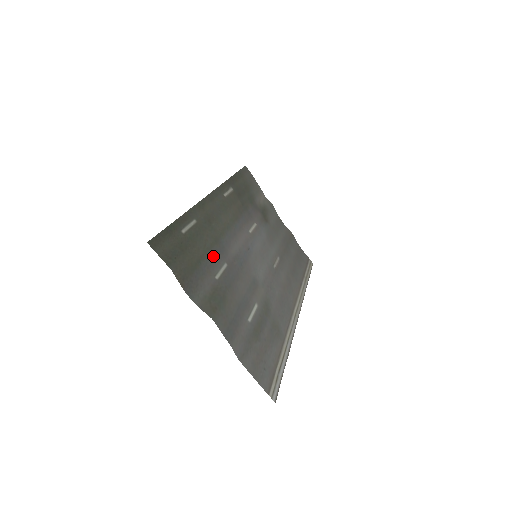
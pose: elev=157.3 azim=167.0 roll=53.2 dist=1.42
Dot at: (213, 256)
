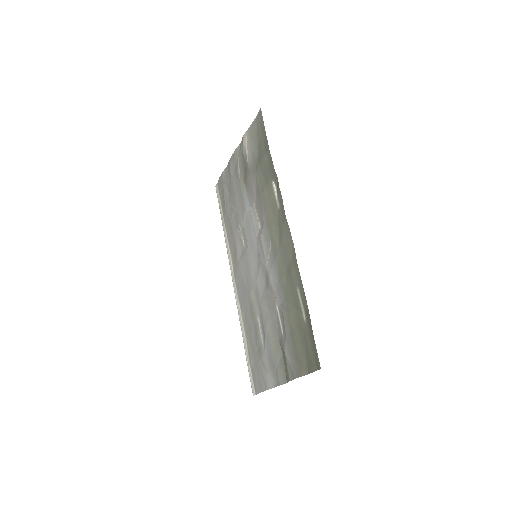
Dot at: (284, 311)
